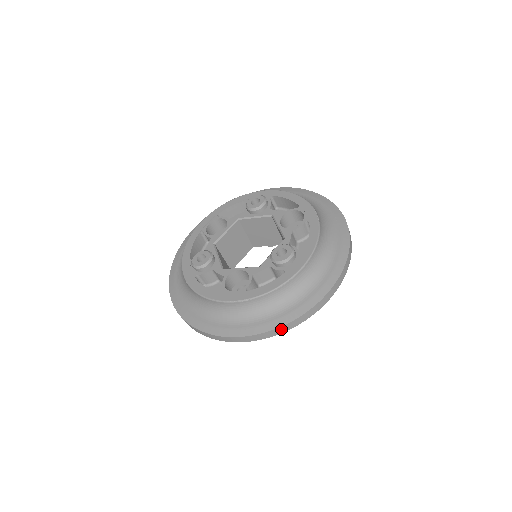
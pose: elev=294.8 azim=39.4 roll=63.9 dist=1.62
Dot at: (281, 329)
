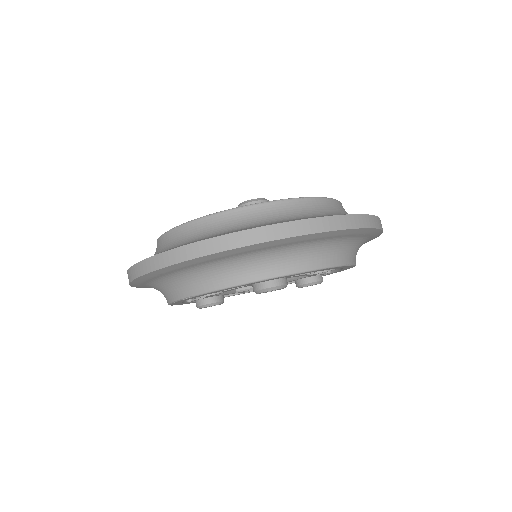
Dot at: (178, 253)
